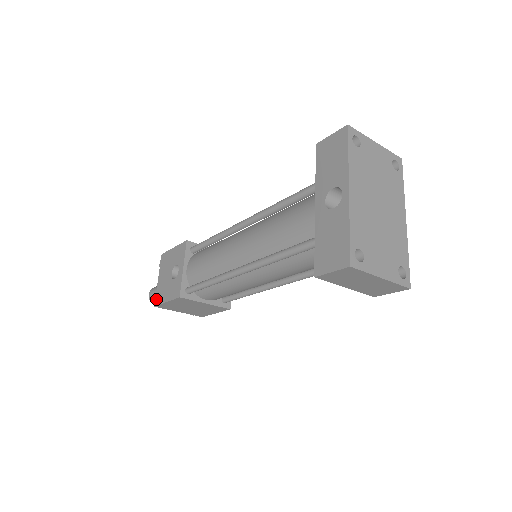
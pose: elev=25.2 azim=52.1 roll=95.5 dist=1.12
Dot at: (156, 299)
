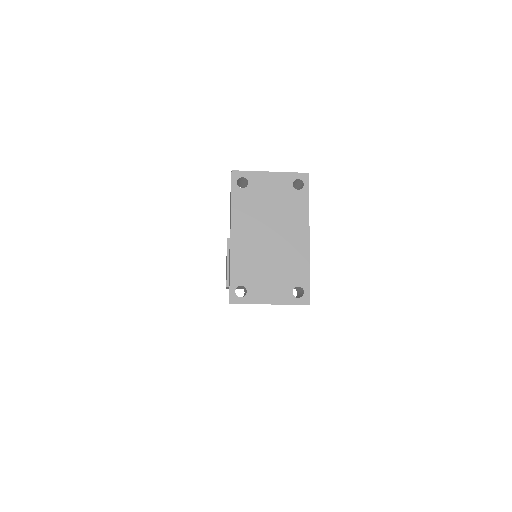
Dot at: occluded
